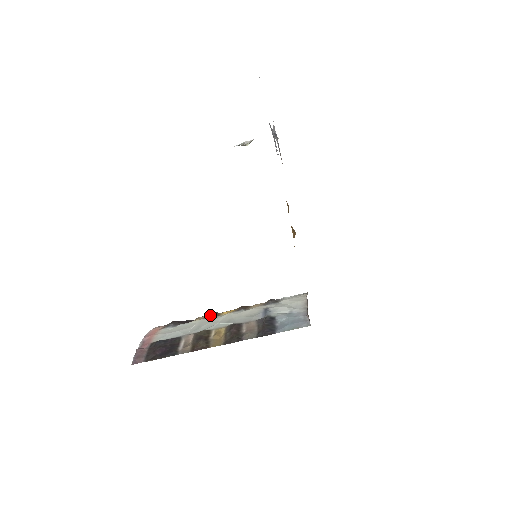
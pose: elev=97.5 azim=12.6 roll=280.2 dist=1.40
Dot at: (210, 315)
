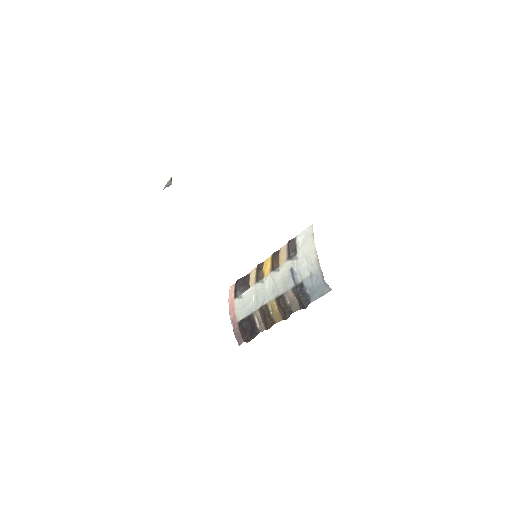
Dot at: (257, 279)
